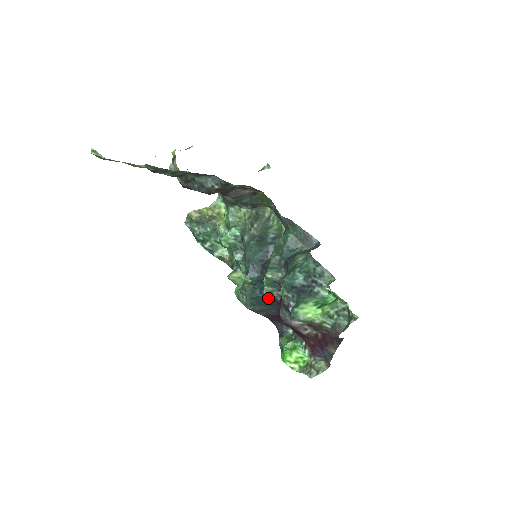
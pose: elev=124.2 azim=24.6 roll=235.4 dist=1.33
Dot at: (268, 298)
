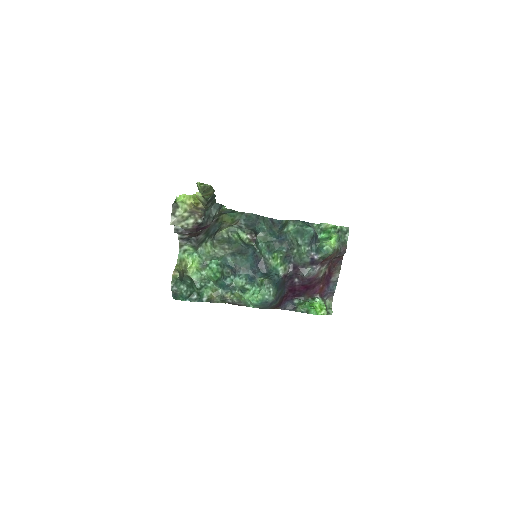
Dot at: (283, 278)
